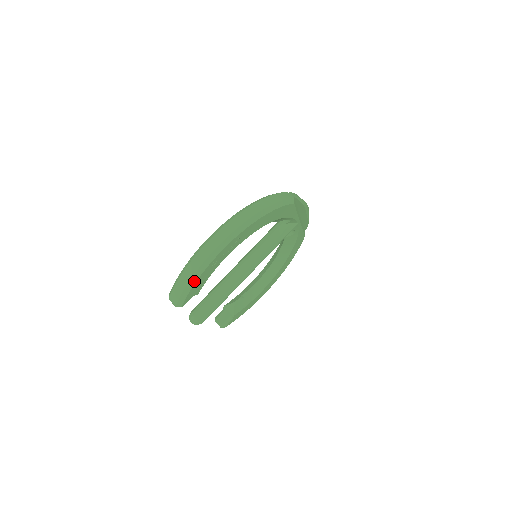
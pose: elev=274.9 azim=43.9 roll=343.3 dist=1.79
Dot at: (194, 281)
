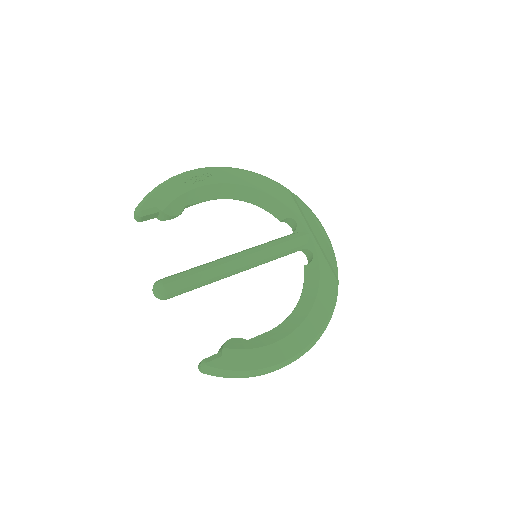
Dot at: (160, 187)
